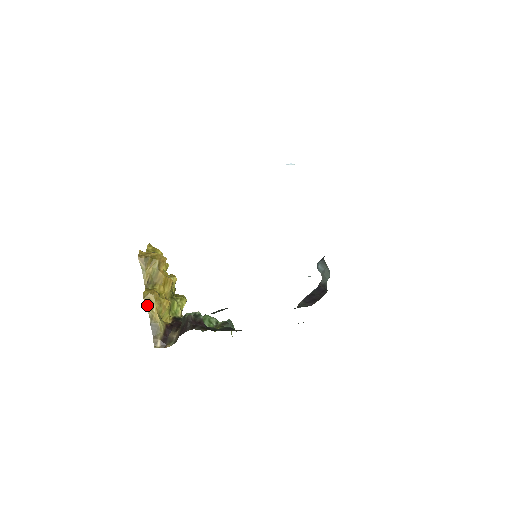
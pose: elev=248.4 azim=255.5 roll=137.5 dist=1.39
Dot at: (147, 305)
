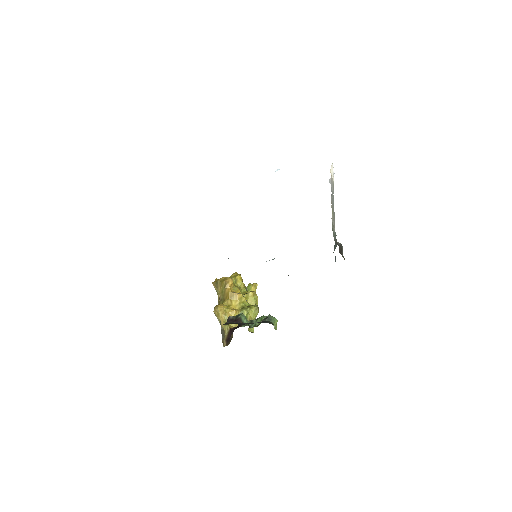
Dot at: (216, 316)
